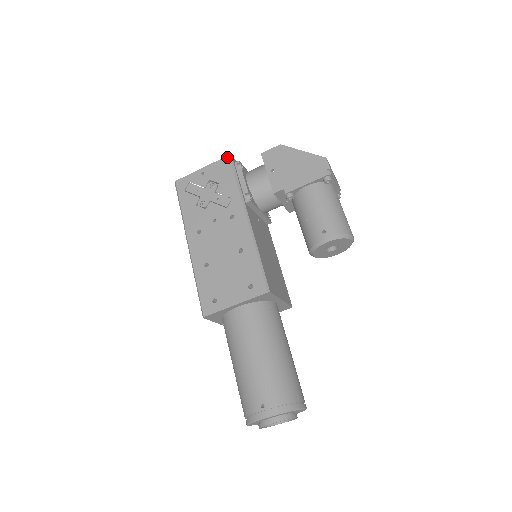
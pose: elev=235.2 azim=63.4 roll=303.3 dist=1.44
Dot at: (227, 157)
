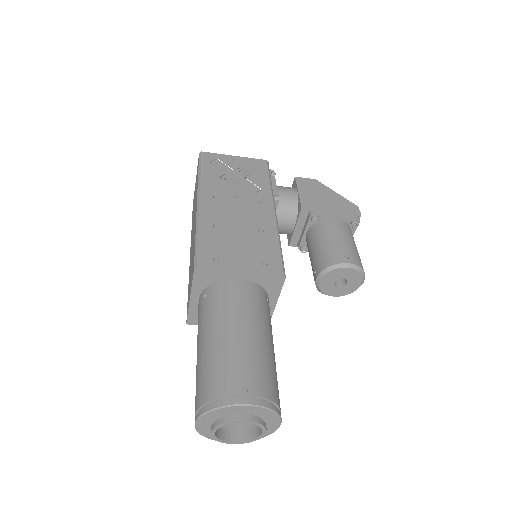
Dot at: (265, 160)
